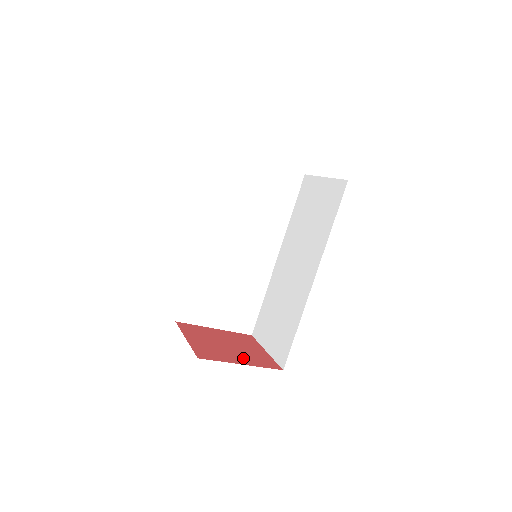
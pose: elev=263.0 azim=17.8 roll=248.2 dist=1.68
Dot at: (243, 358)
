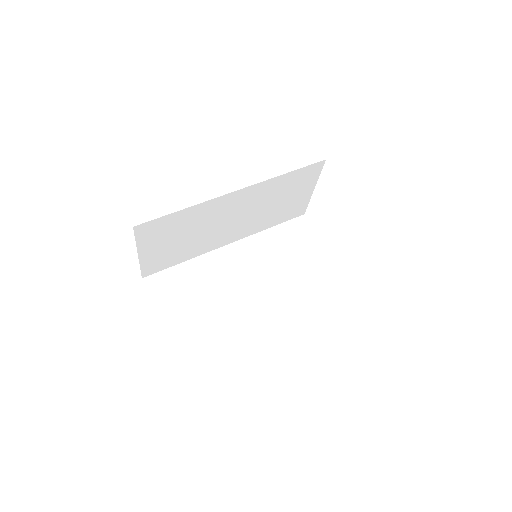
Dot at: occluded
